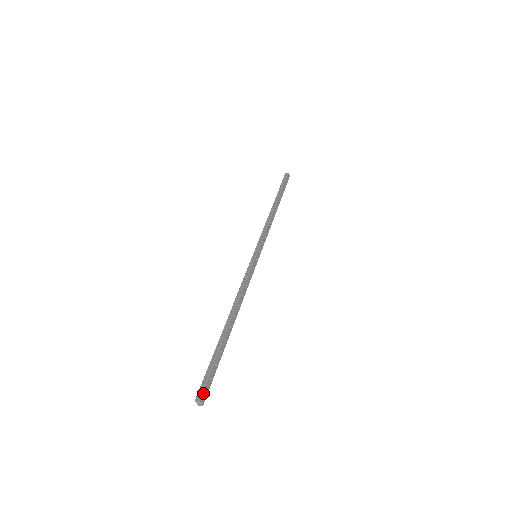
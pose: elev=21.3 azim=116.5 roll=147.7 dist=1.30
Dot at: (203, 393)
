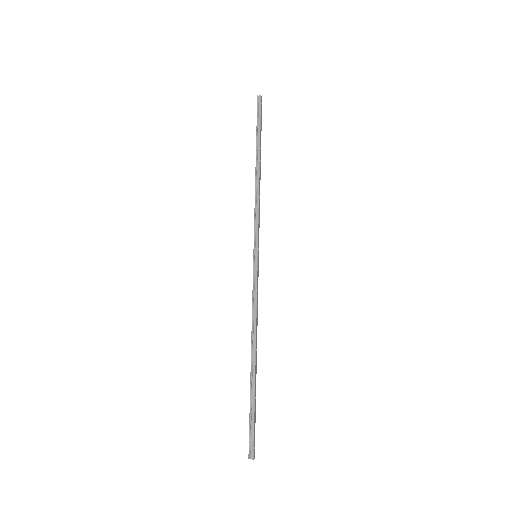
Dot at: (254, 450)
